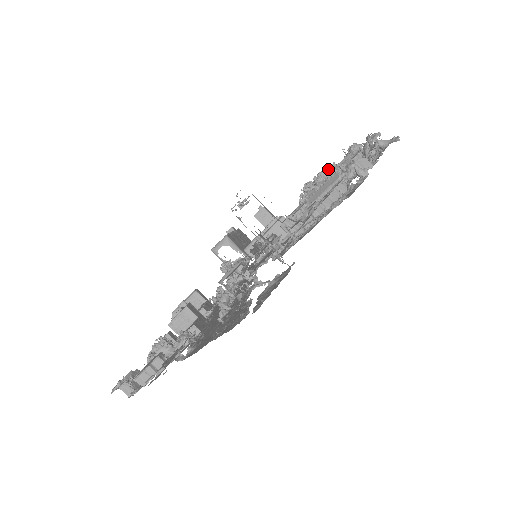
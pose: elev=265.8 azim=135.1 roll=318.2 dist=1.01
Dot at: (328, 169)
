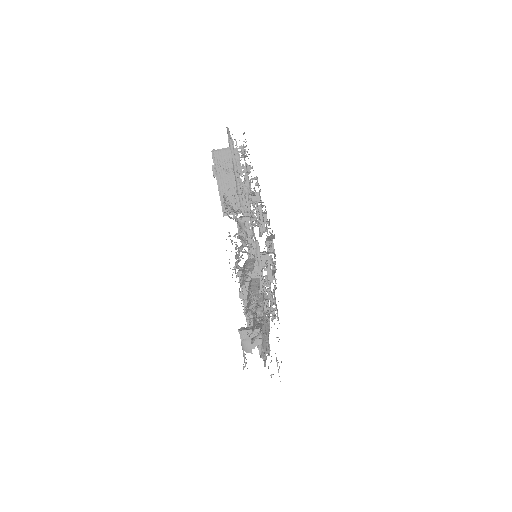
Dot at: (246, 319)
